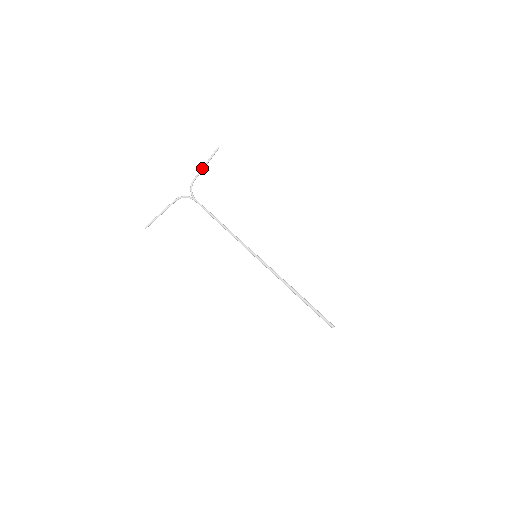
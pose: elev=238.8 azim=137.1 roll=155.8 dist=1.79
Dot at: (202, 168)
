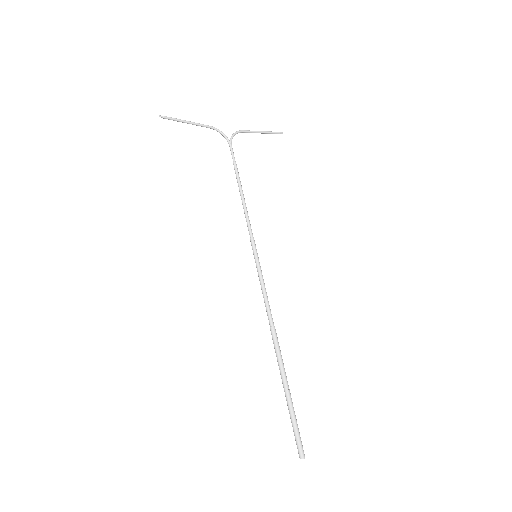
Dot at: (257, 131)
